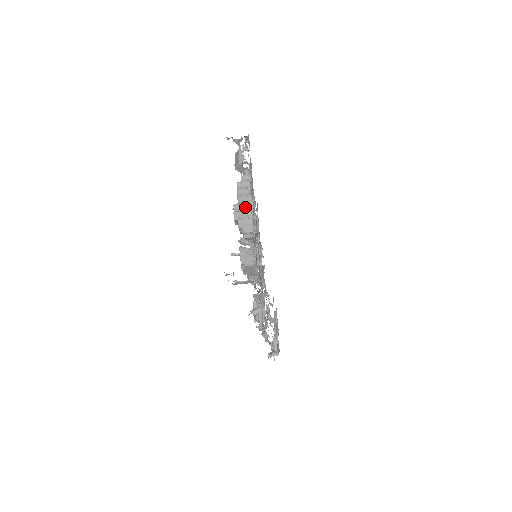
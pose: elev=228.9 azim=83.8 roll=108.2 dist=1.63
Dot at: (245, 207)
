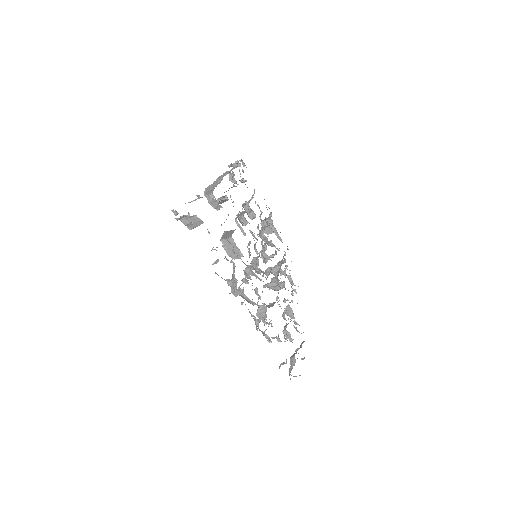
Dot at: occluded
